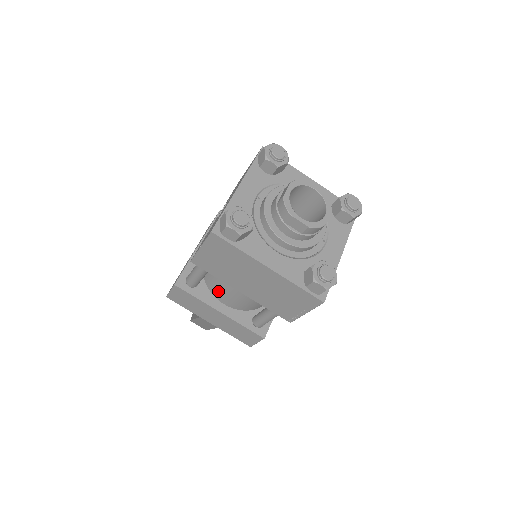
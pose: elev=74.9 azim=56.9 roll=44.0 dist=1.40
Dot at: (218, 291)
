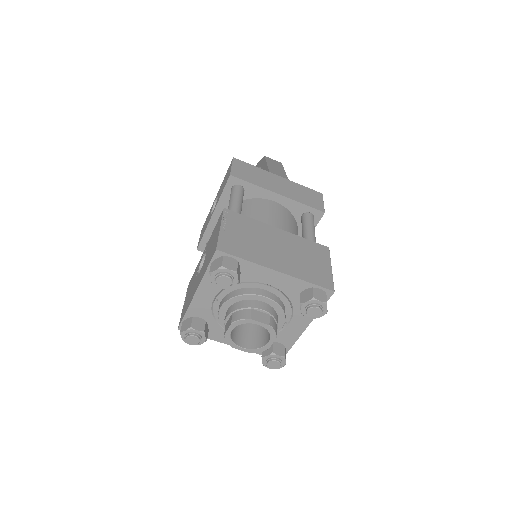
Dot at: occluded
